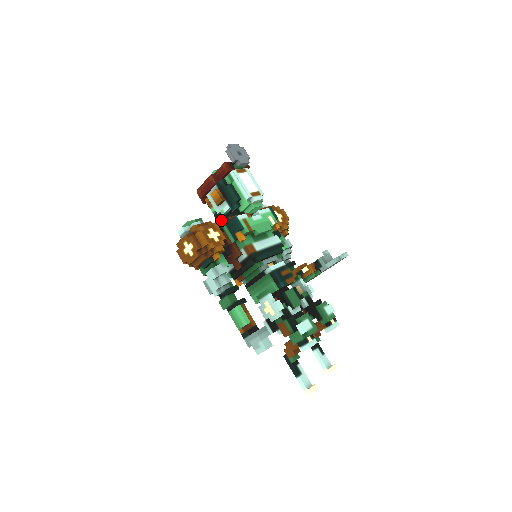
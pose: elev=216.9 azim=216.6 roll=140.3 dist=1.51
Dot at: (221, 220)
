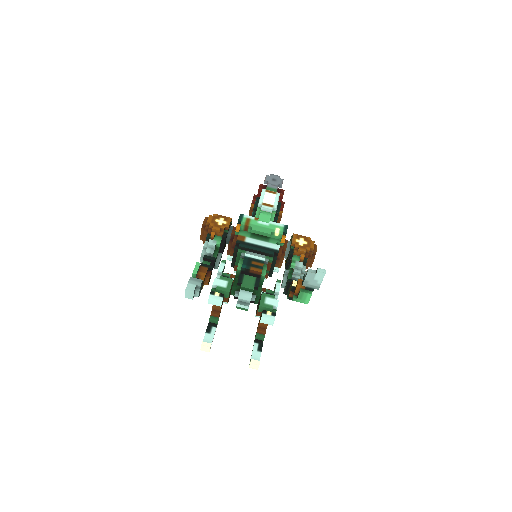
Dot at: occluded
